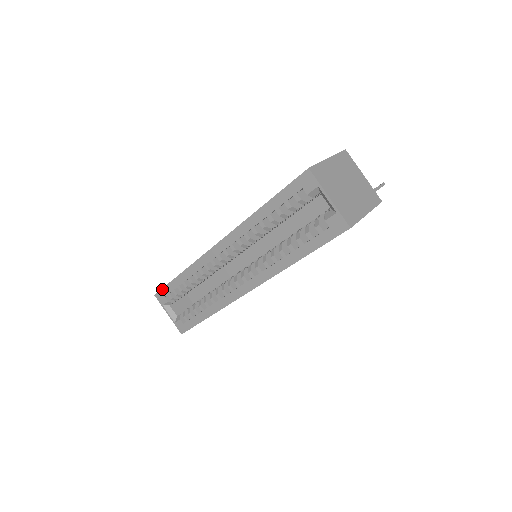
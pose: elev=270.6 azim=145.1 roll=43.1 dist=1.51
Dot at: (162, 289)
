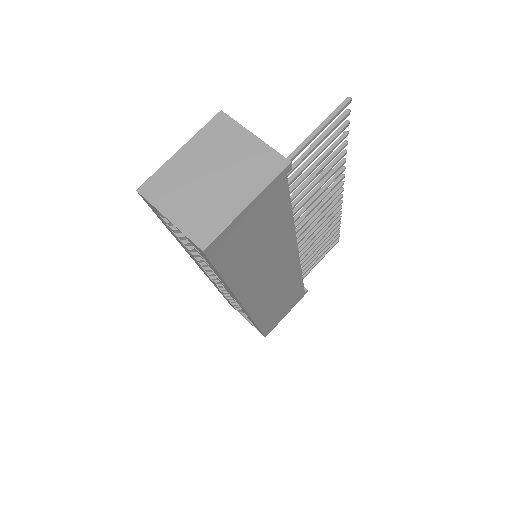
Dot at: occluded
